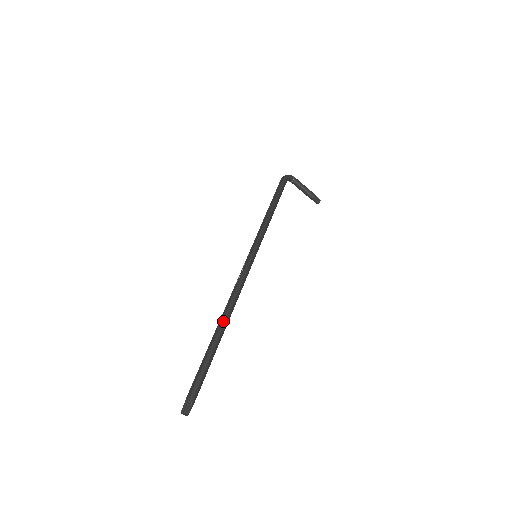
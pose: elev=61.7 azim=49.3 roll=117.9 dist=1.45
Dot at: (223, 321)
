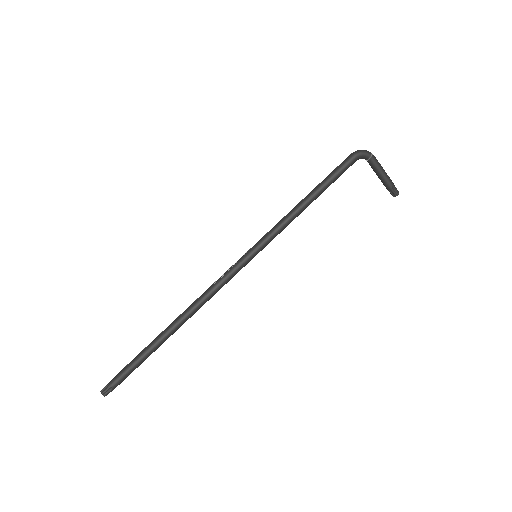
Dot at: (177, 322)
